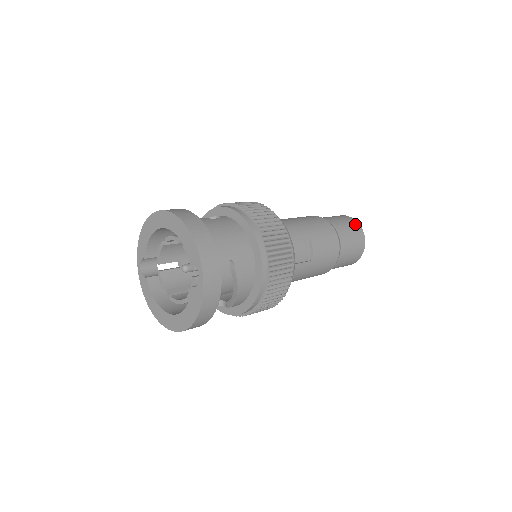
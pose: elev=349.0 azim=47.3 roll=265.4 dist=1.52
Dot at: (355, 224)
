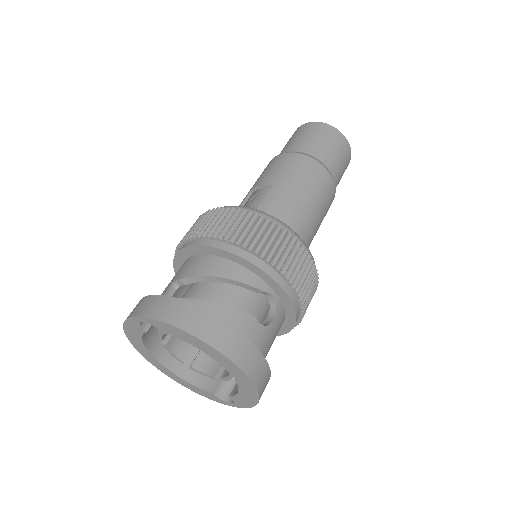
Dot at: occluded
